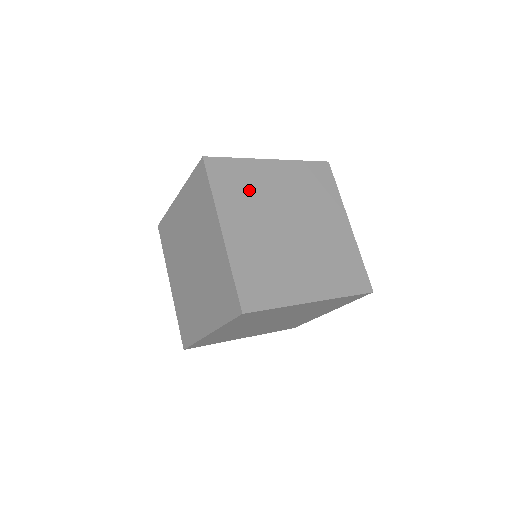
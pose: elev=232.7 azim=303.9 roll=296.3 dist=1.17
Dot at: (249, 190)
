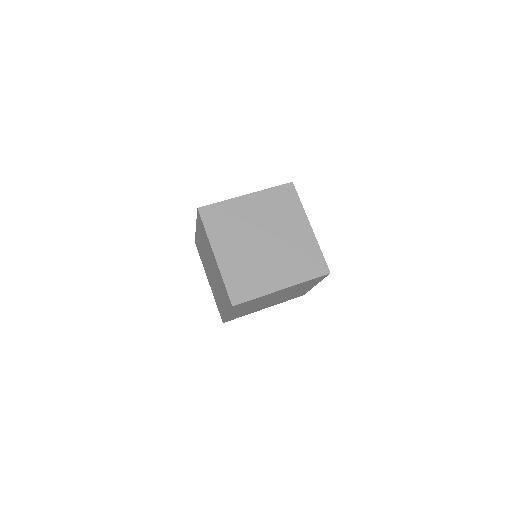
Dot at: (231, 222)
